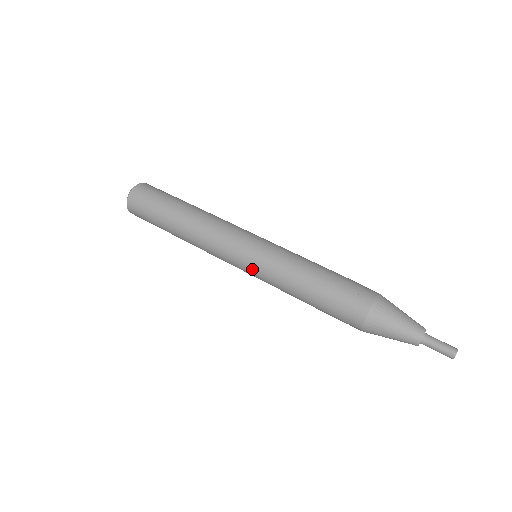
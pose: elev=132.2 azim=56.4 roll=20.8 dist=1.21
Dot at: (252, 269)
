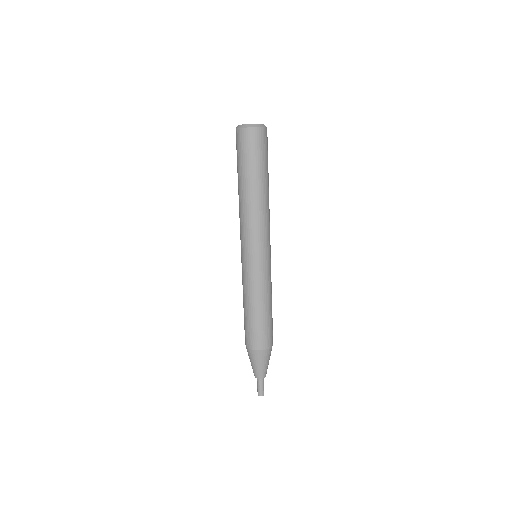
Dot at: (241, 262)
